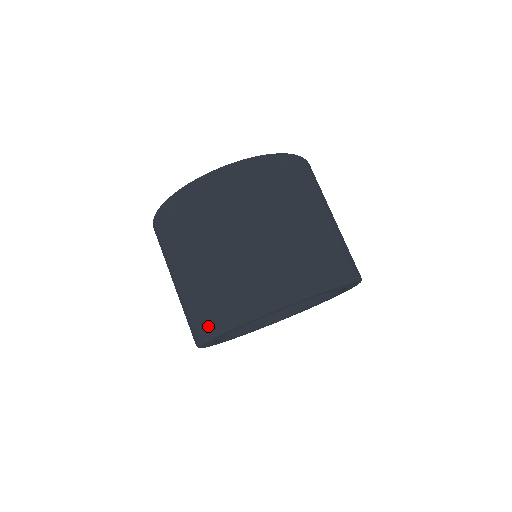
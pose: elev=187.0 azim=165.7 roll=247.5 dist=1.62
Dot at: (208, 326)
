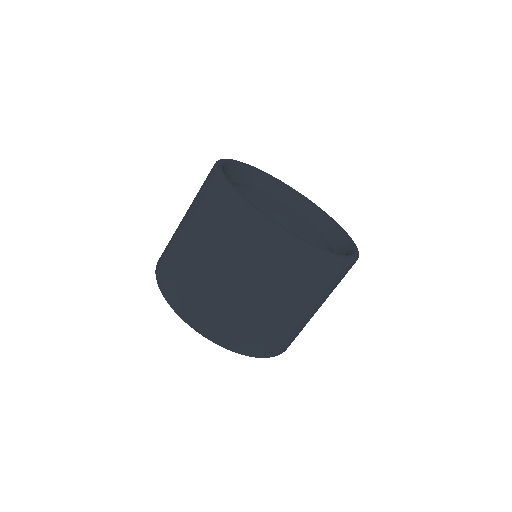
Dot at: (165, 284)
